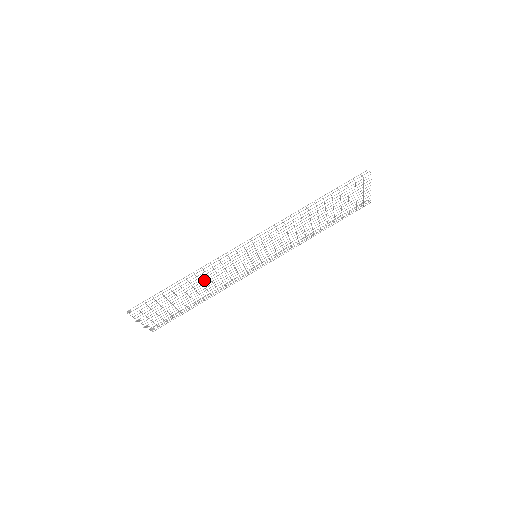
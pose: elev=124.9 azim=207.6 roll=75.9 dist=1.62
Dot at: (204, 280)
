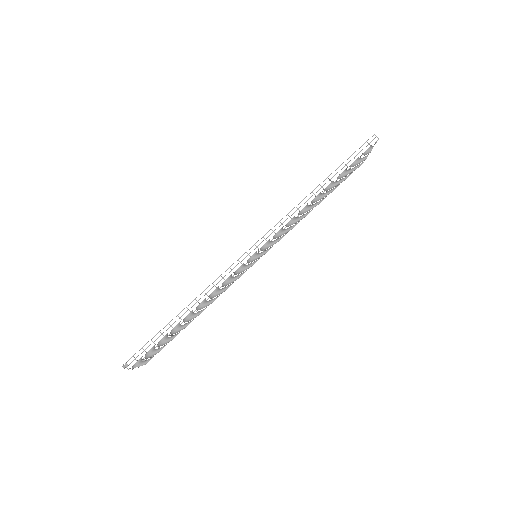
Dot at: (205, 301)
